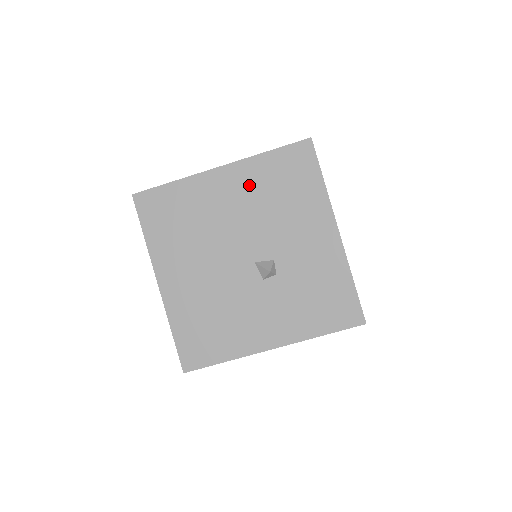
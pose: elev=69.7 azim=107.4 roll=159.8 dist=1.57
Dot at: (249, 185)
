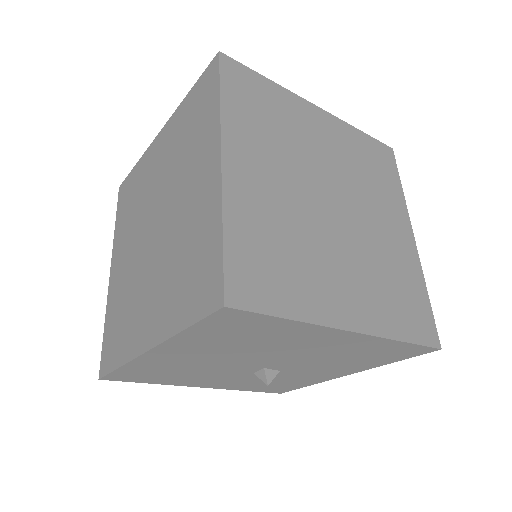
Dot at: (348, 347)
